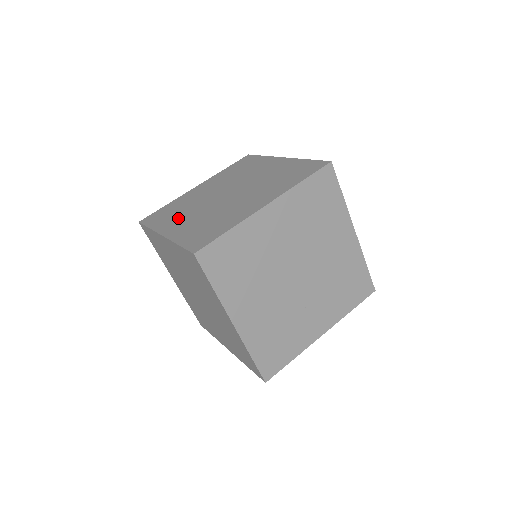
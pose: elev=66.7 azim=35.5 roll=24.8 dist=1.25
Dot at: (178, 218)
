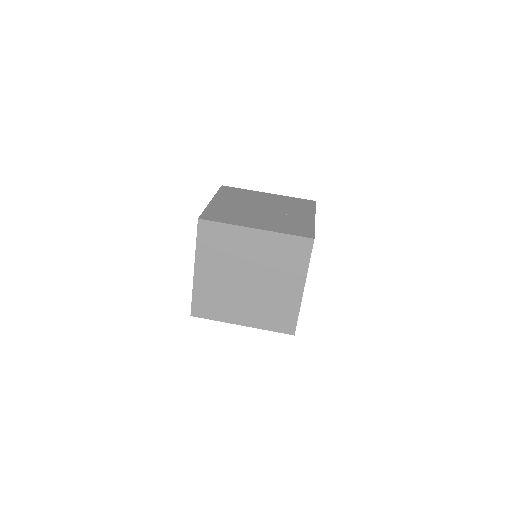
Dot at: occluded
